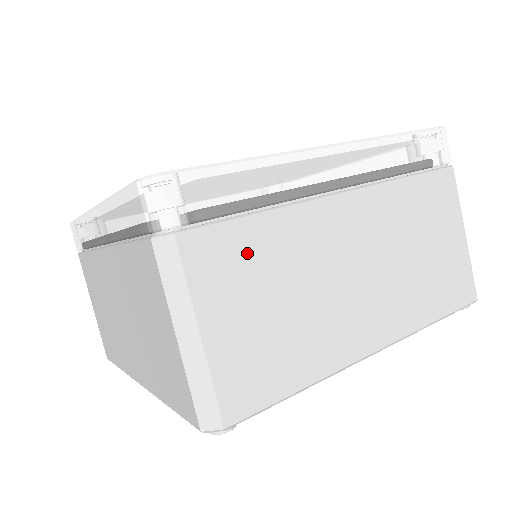
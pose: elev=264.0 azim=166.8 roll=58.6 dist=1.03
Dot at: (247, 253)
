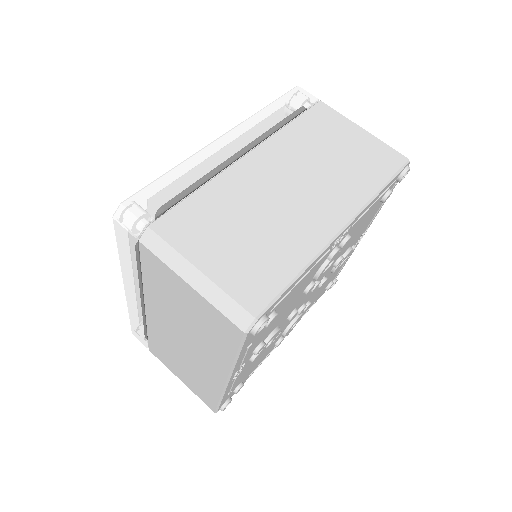
Dot at: (203, 215)
